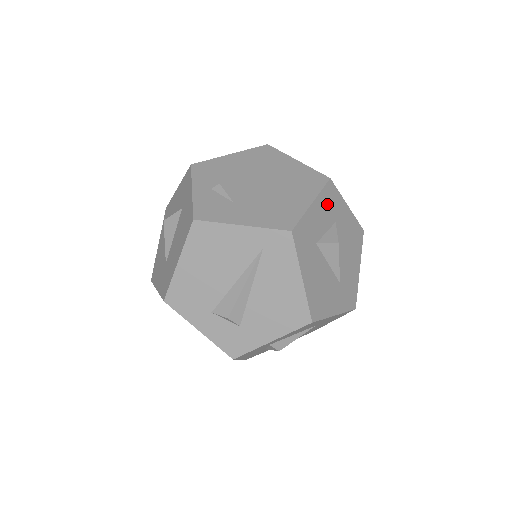
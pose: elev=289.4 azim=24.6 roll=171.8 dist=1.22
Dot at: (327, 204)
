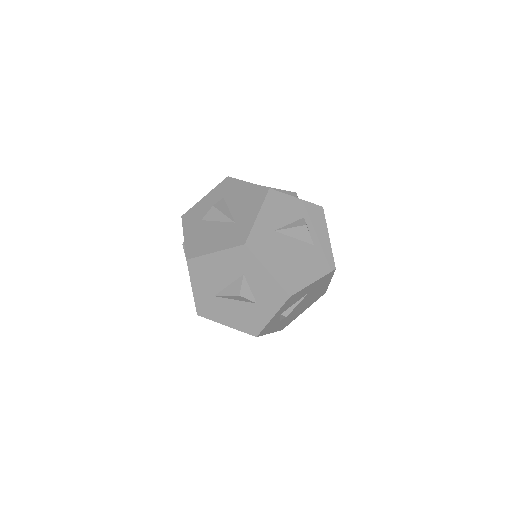
Dot at: occluded
